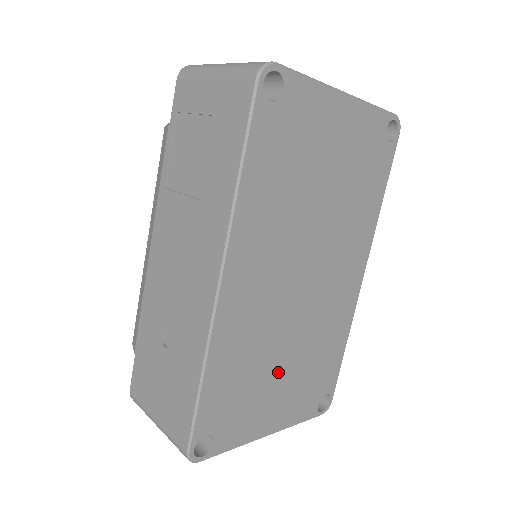
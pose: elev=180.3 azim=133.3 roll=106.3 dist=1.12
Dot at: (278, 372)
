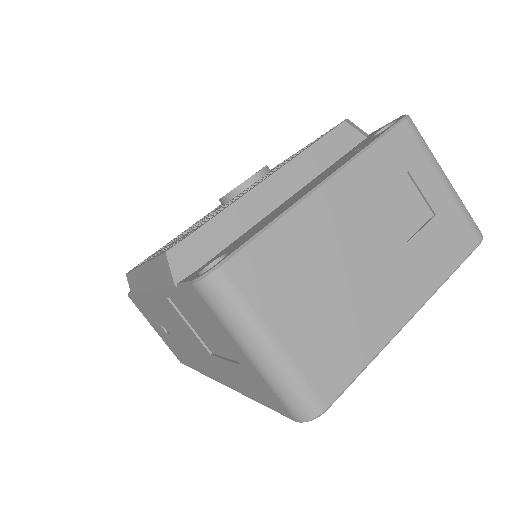
Dot at: occluded
